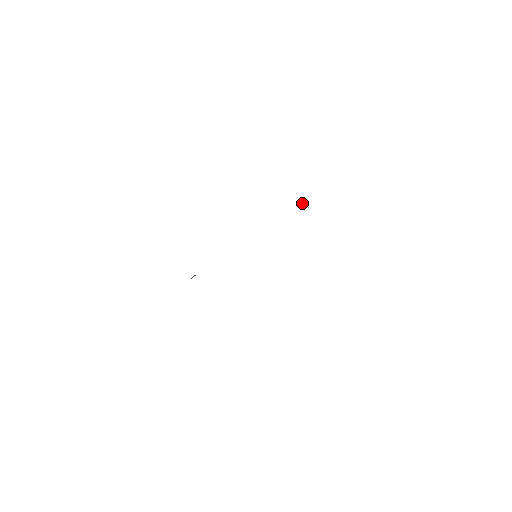
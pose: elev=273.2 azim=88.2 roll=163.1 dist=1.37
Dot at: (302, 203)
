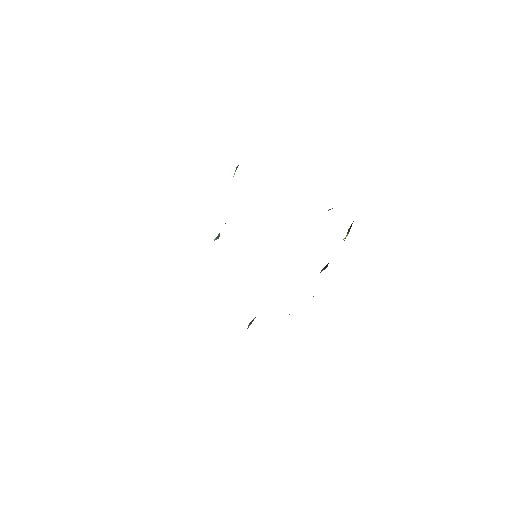
Dot at: occluded
